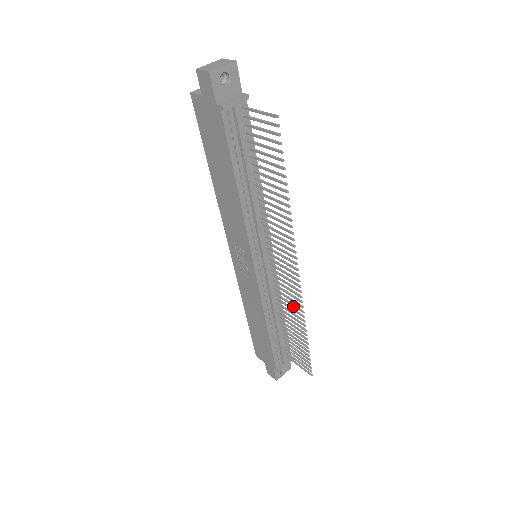
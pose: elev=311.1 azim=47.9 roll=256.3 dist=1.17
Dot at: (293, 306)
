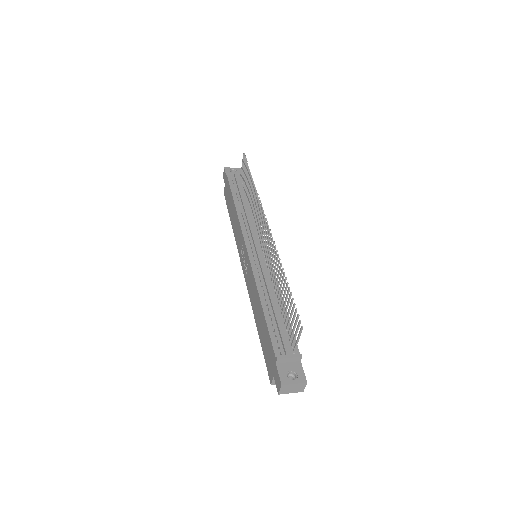
Dot at: (274, 260)
